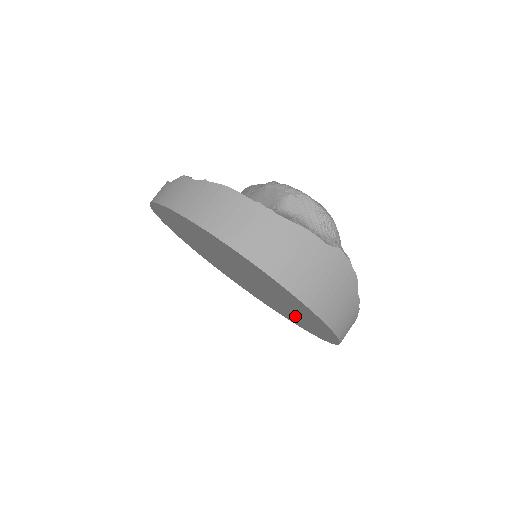
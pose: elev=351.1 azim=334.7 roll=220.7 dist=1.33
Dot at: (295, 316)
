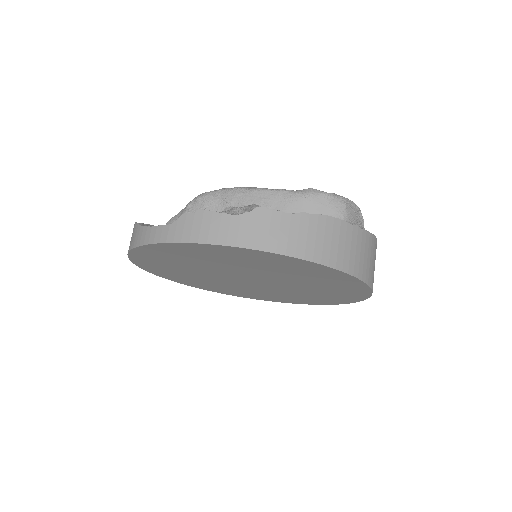
Dot at: (277, 295)
